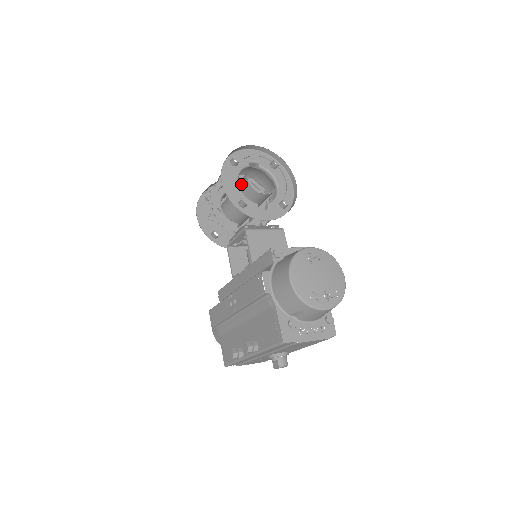
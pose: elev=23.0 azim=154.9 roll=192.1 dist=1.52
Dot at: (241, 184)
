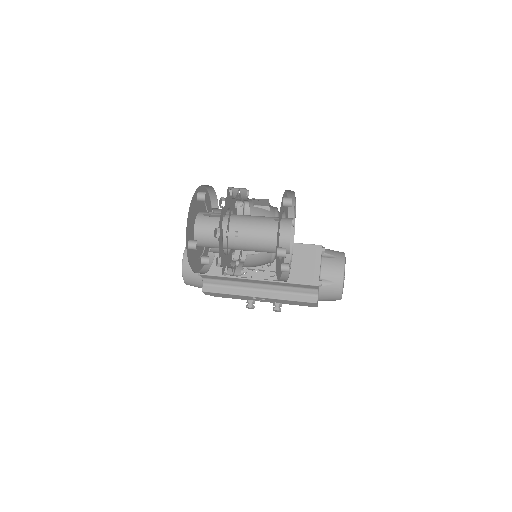
Dot at: (273, 252)
